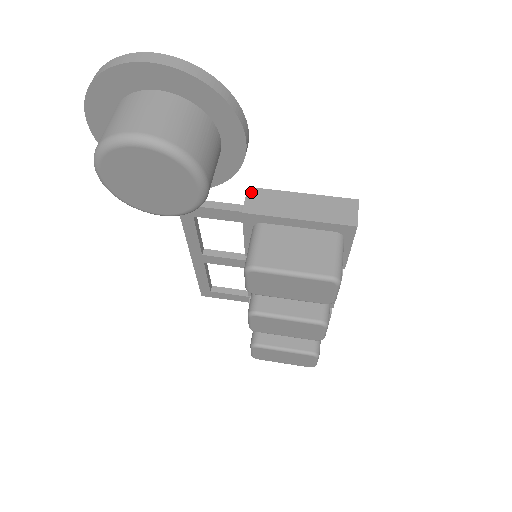
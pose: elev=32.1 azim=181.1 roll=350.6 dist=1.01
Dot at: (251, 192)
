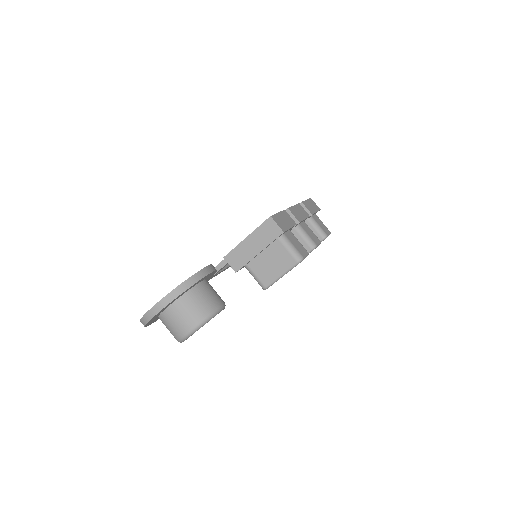
Dot at: (227, 259)
